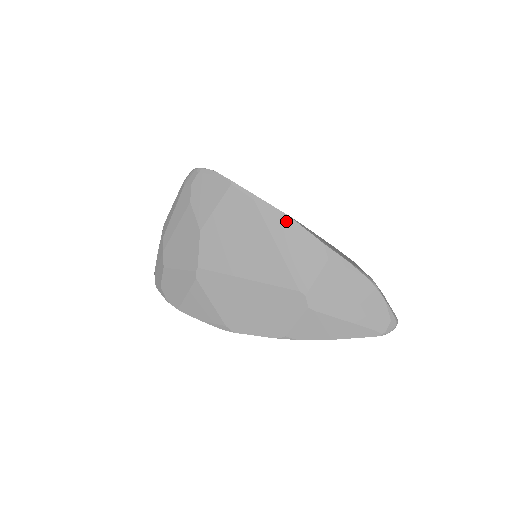
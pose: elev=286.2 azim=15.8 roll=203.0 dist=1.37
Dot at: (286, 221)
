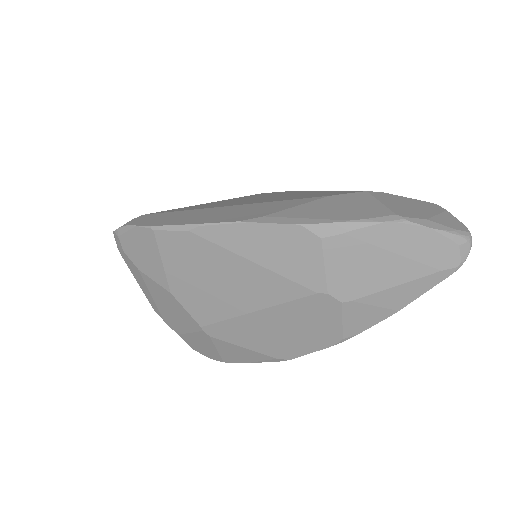
Dot at: (240, 229)
